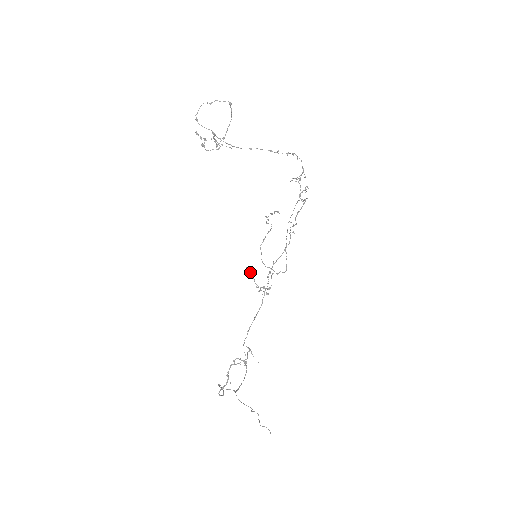
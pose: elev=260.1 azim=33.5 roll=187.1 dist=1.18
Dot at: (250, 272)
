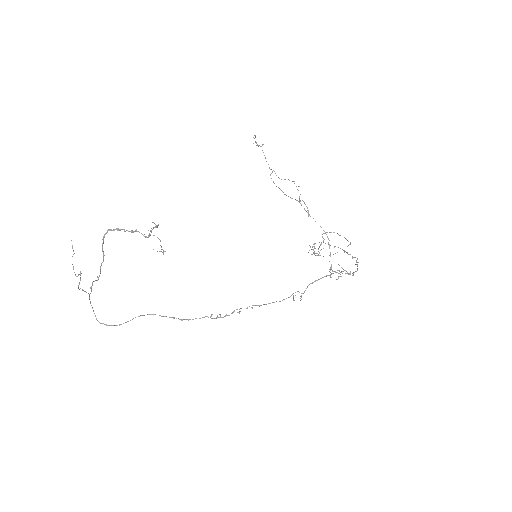
Dot at: occluded
